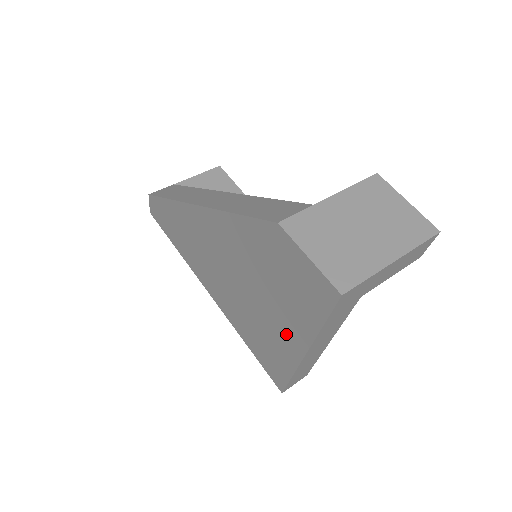
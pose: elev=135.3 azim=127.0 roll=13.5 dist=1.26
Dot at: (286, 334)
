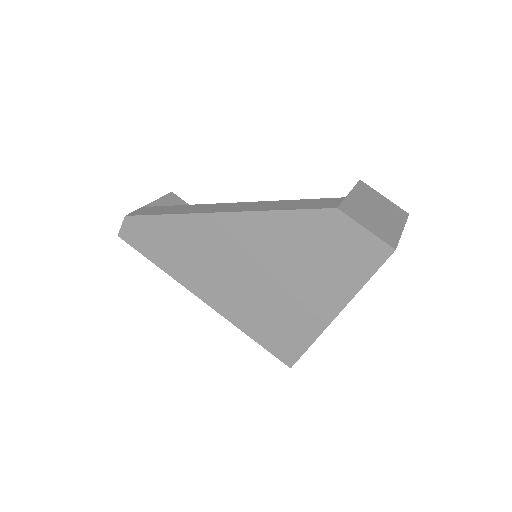
Dot at: (317, 305)
